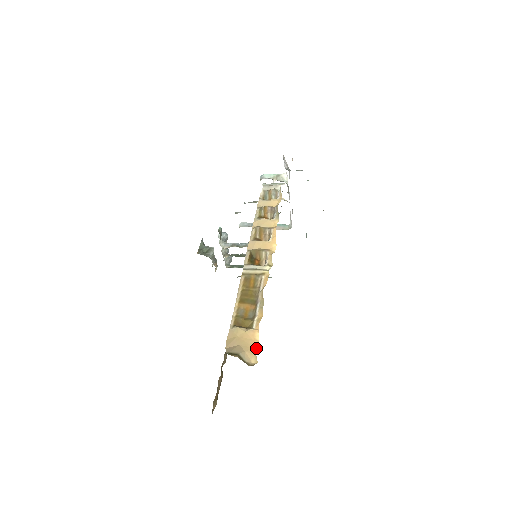
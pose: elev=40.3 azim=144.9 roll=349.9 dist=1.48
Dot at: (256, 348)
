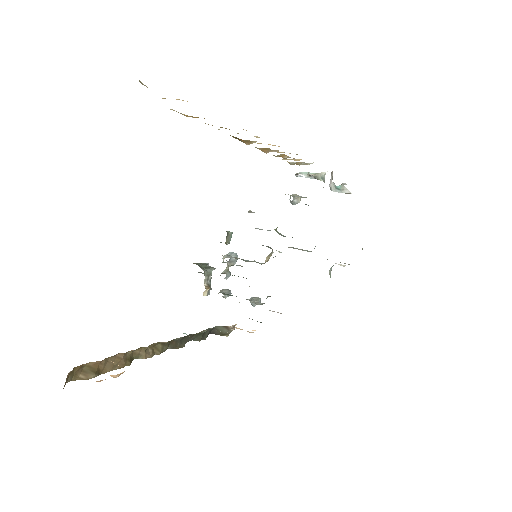
Dot at: occluded
